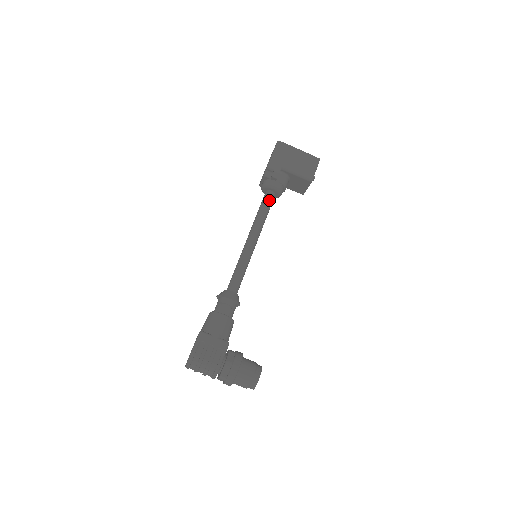
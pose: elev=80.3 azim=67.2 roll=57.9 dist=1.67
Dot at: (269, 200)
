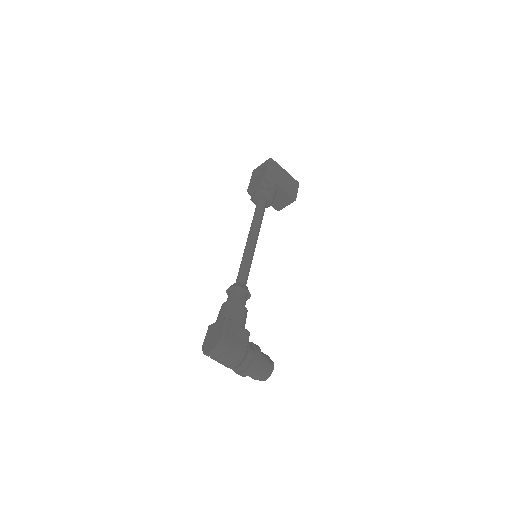
Dot at: (264, 208)
